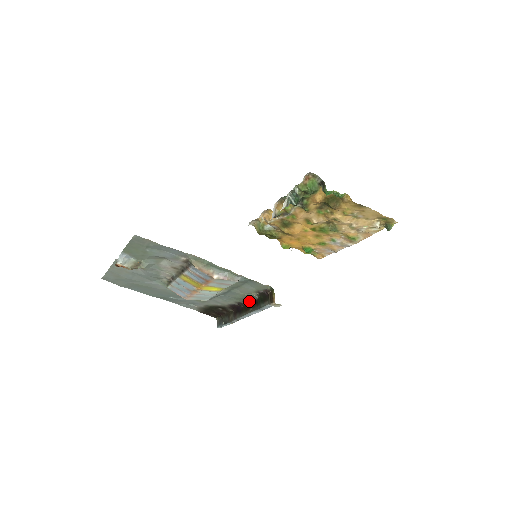
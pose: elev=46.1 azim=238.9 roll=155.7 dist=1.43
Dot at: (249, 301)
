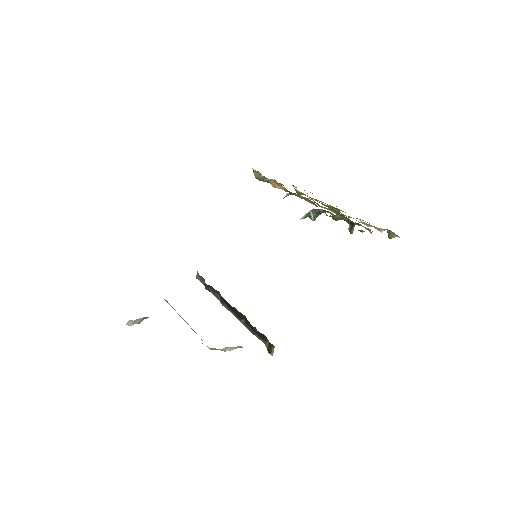
Dot at: occluded
